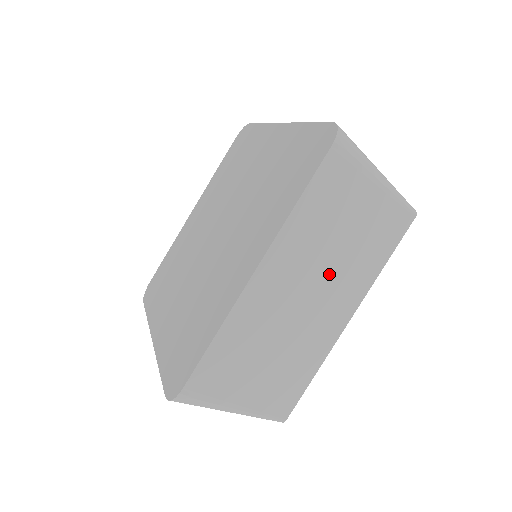
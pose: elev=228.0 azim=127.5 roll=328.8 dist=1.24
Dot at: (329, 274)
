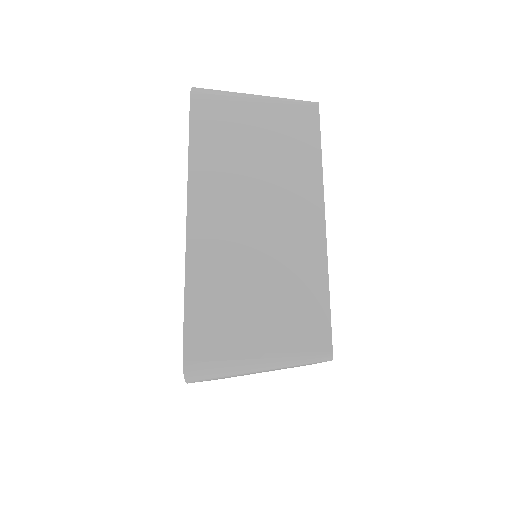
Dot at: occluded
